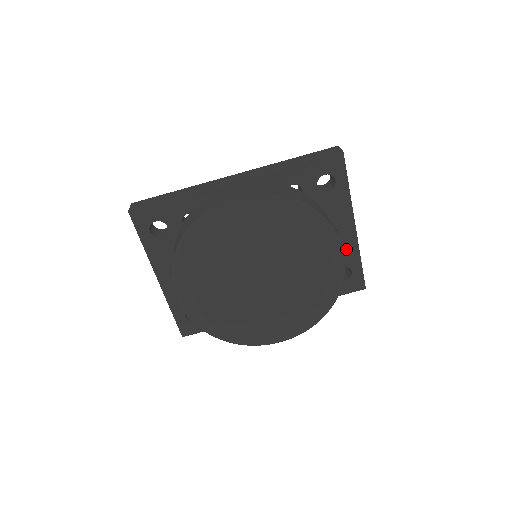
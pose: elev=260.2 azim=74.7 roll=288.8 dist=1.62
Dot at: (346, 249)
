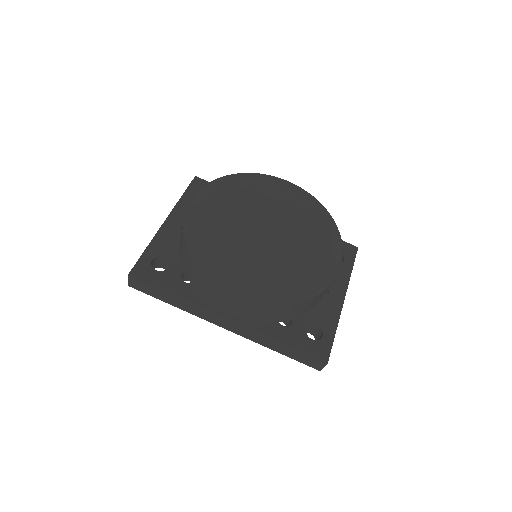
Dot at: (328, 312)
